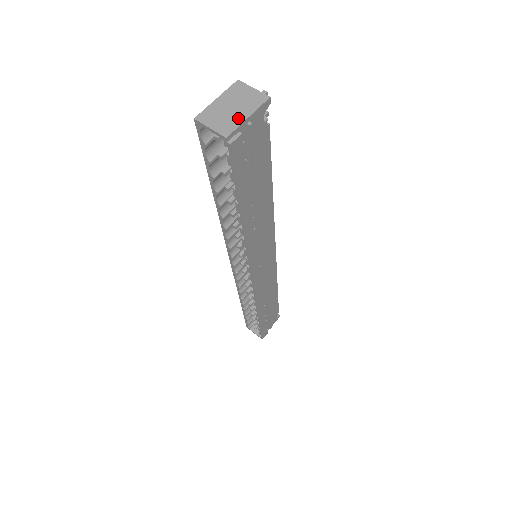
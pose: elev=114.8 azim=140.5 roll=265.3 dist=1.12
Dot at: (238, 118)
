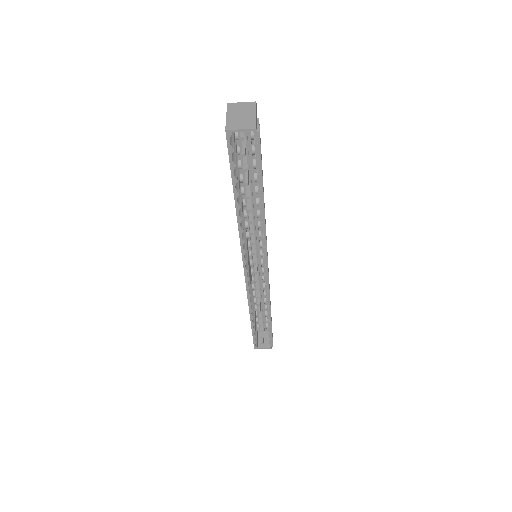
Dot at: (251, 118)
